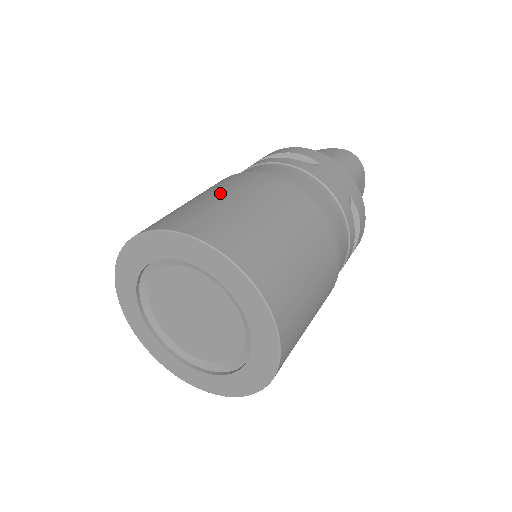
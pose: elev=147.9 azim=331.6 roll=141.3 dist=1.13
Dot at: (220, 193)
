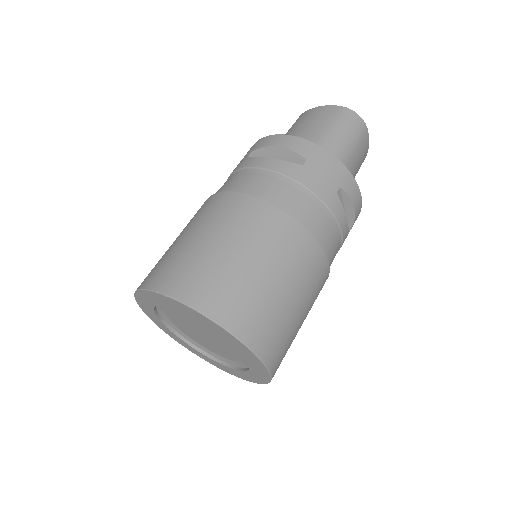
Dot at: (206, 232)
